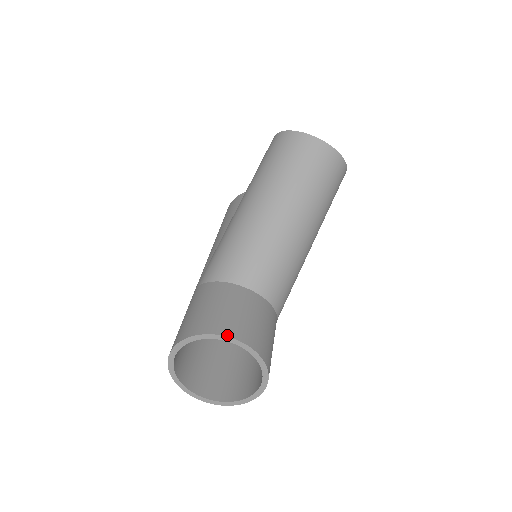
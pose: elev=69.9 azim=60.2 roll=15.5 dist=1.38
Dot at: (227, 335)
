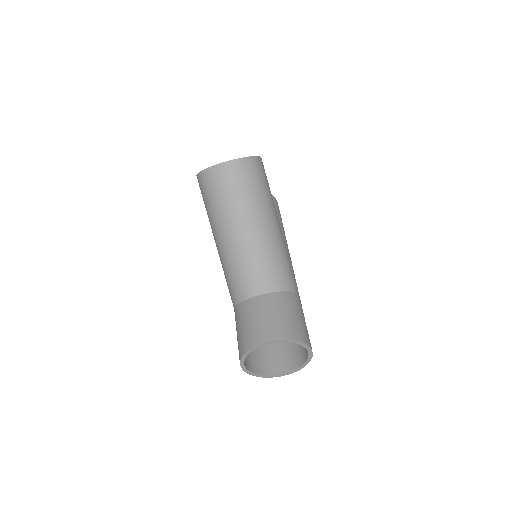
Dot at: (257, 344)
